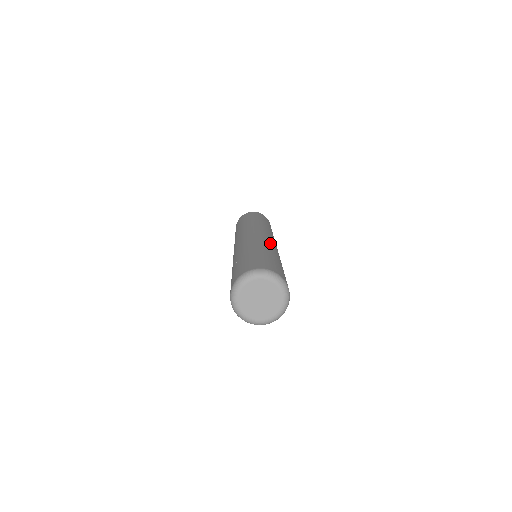
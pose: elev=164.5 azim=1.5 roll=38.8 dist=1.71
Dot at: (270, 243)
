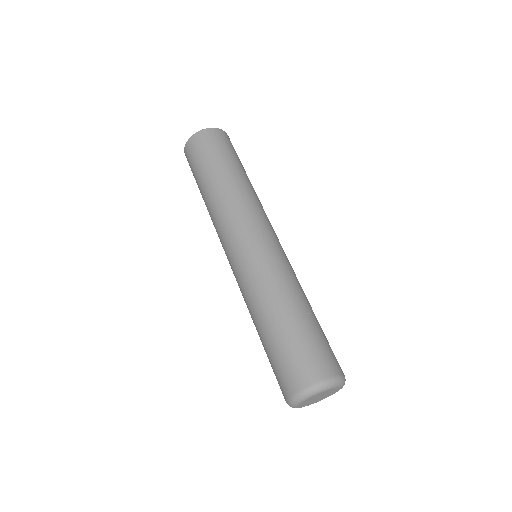
Dot at: (283, 262)
